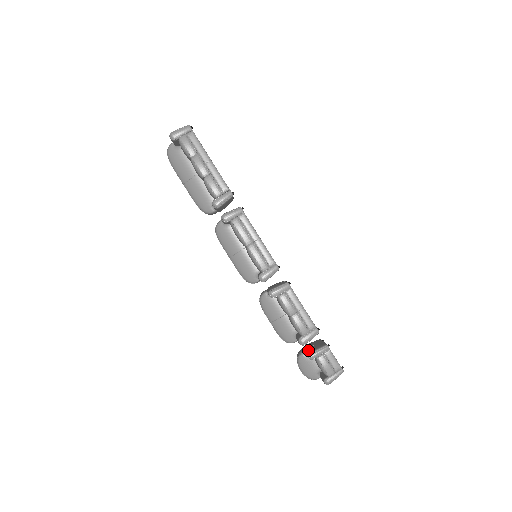
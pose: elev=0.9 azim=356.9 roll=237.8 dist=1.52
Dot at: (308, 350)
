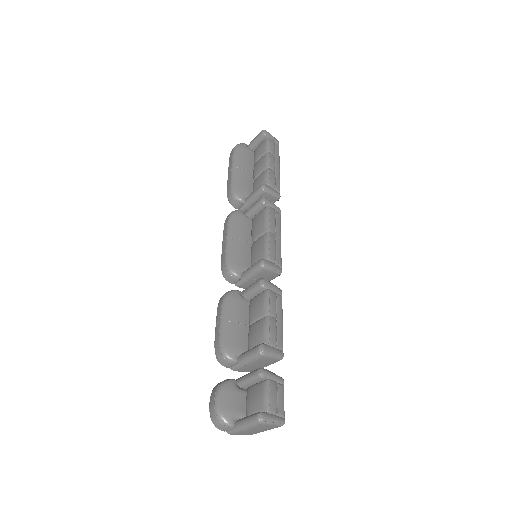
Dot at: occluded
